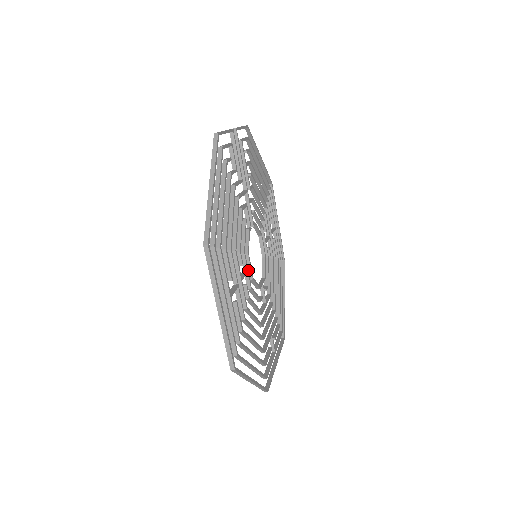
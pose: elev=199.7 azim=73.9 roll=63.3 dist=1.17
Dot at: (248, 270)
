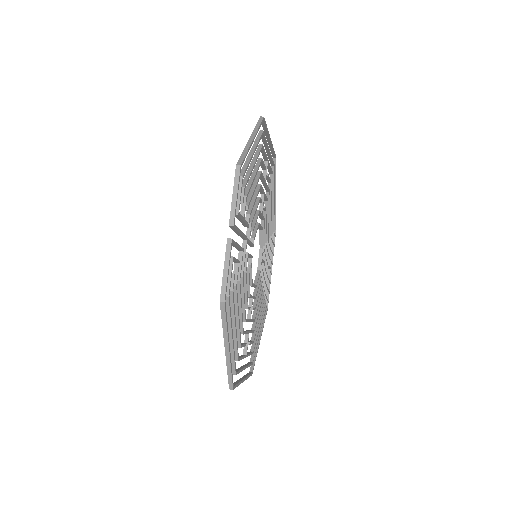
Dot at: occluded
